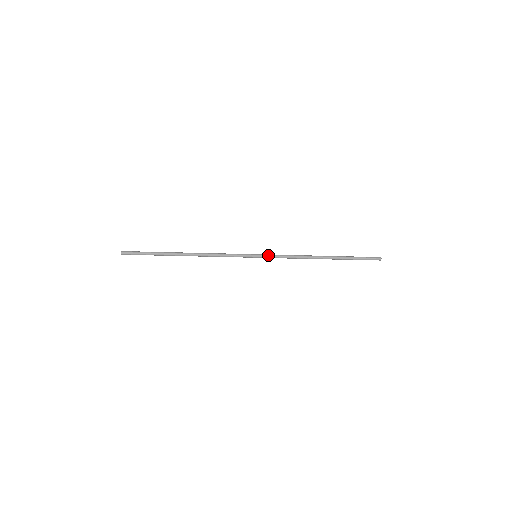
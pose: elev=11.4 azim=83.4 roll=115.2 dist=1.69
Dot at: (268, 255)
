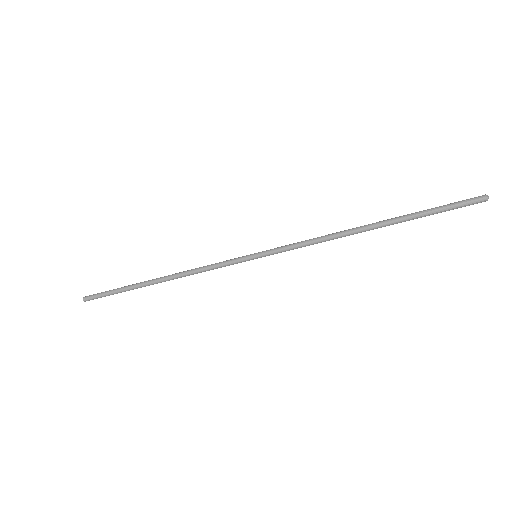
Dot at: (274, 248)
